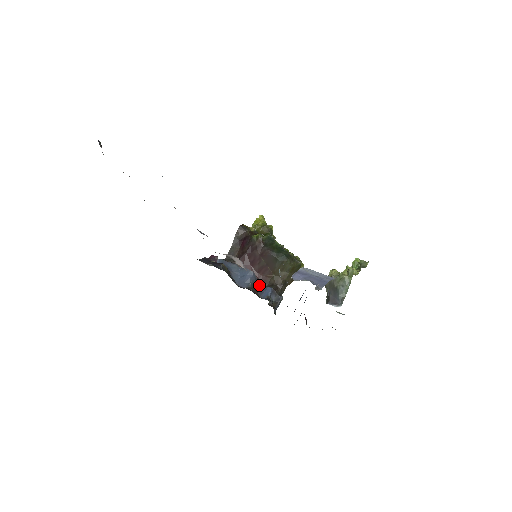
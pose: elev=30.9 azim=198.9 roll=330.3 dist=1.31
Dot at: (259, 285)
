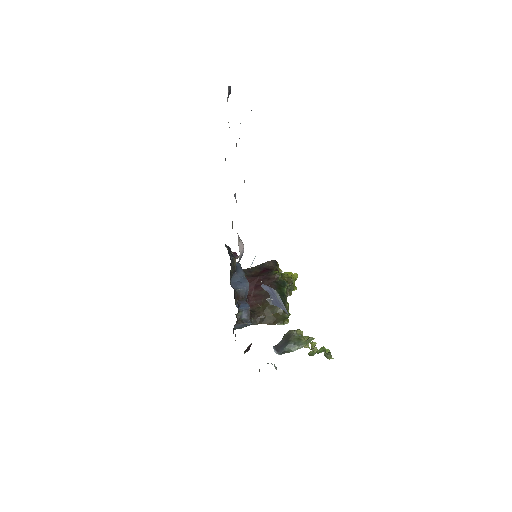
Dot at: (244, 298)
